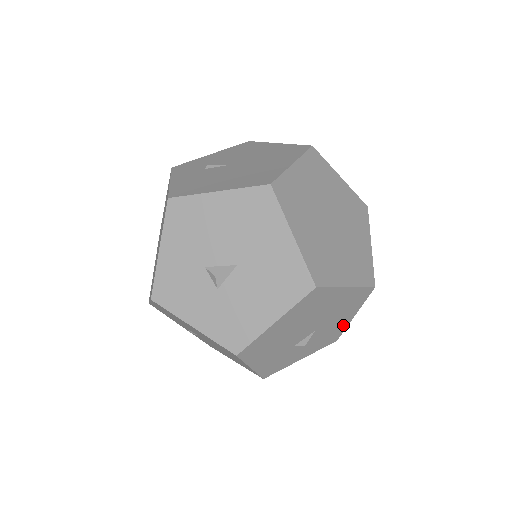
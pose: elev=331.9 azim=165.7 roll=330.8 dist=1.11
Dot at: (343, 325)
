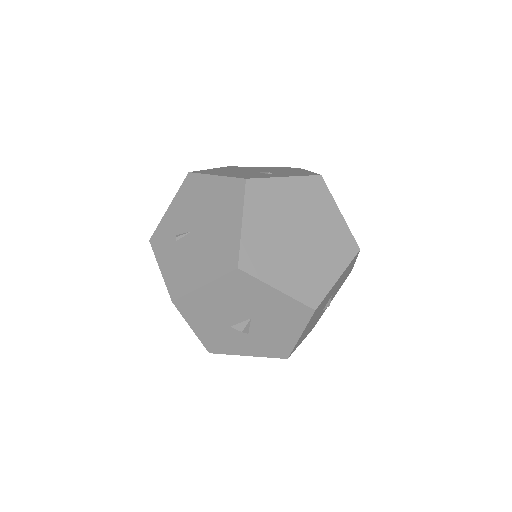
Dot at: (350, 269)
